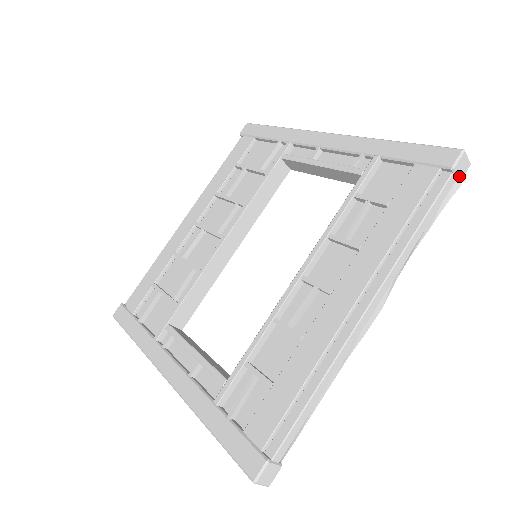
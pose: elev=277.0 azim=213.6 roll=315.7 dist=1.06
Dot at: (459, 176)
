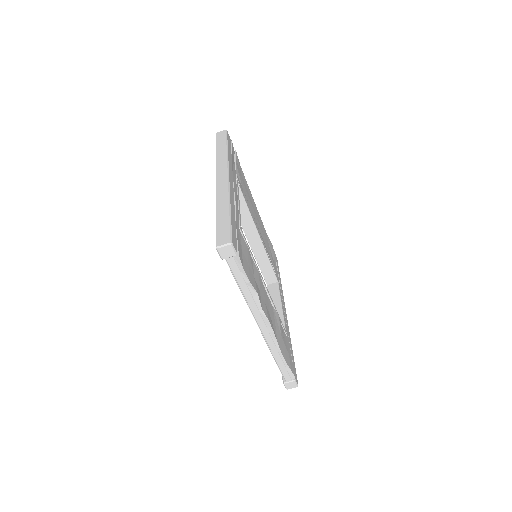
Dot at: (231, 256)
